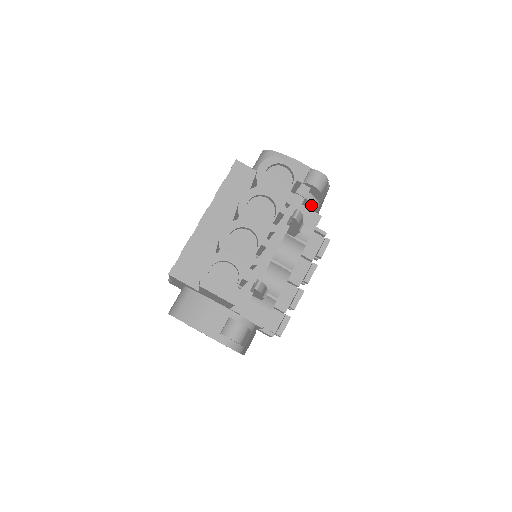
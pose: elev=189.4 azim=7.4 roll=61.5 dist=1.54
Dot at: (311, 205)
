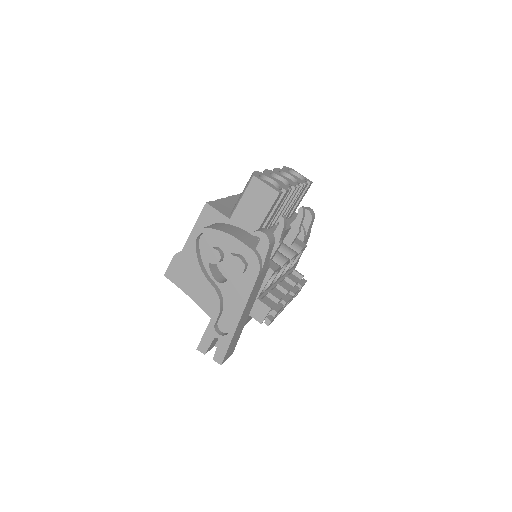
Dot at: (301, 232)
